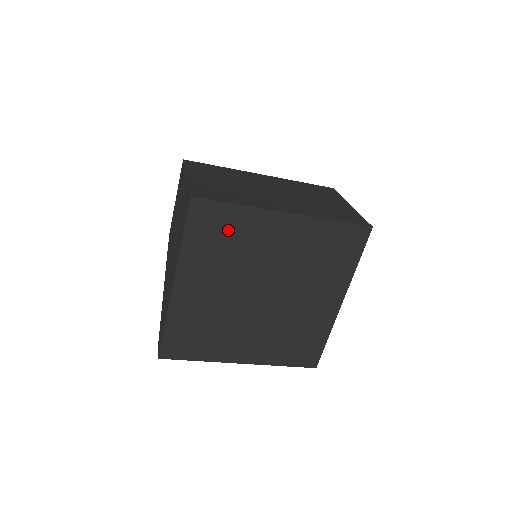
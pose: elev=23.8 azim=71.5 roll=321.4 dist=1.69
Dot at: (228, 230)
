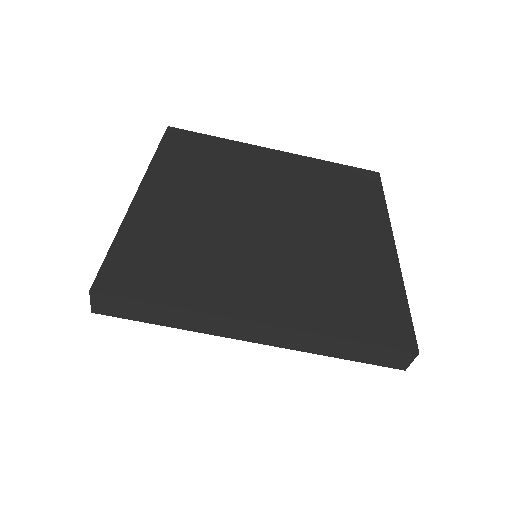
Dot at: (211, 153)
